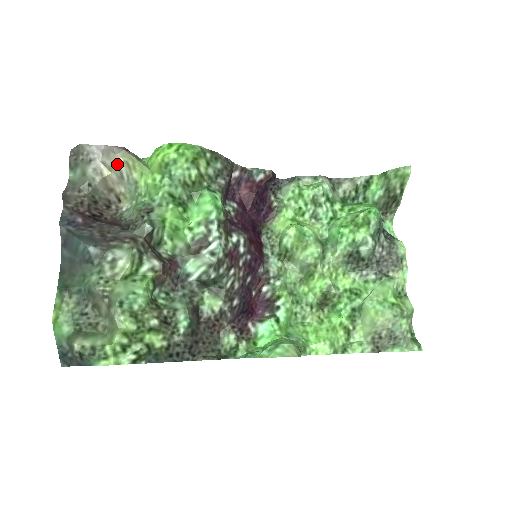
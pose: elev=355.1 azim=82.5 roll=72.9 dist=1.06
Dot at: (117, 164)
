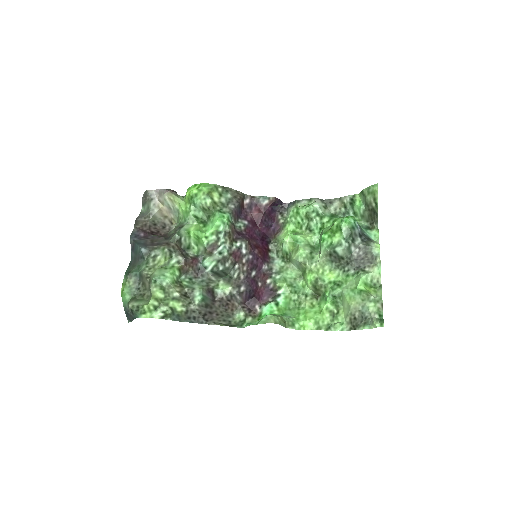
Dot at: (165, 200)
